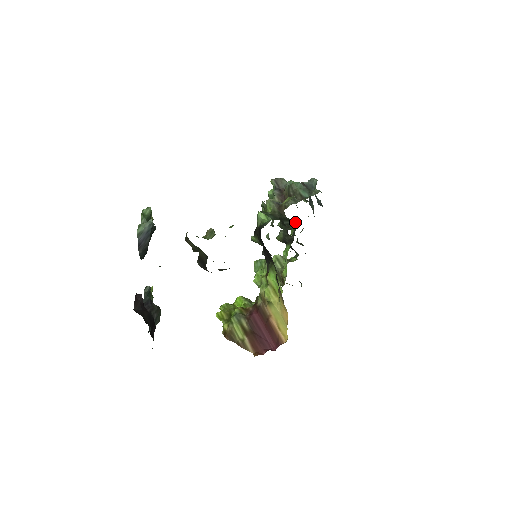
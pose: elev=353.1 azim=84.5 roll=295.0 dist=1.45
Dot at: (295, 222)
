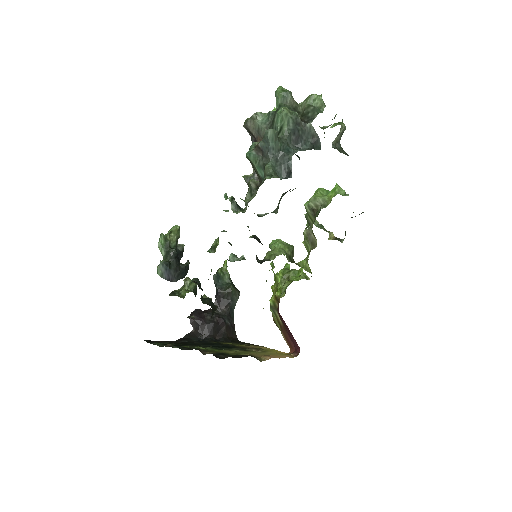
Dot at: occluded
